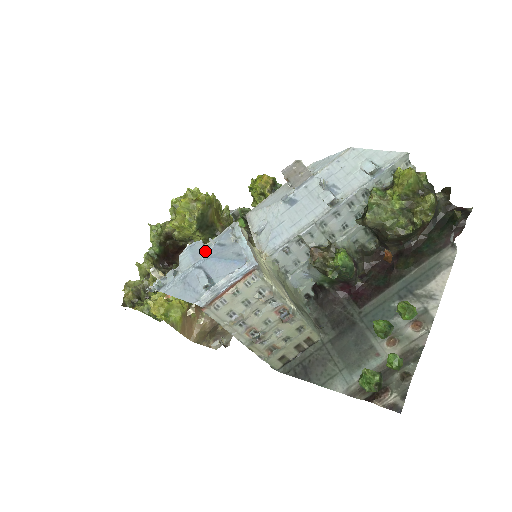
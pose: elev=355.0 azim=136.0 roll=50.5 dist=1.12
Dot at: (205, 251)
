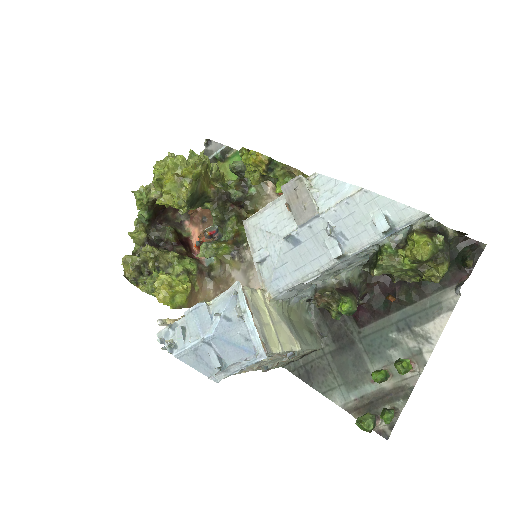
Dot at: (211, 322)
